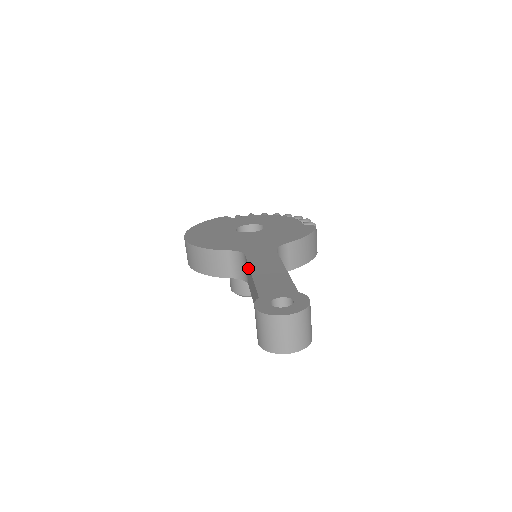
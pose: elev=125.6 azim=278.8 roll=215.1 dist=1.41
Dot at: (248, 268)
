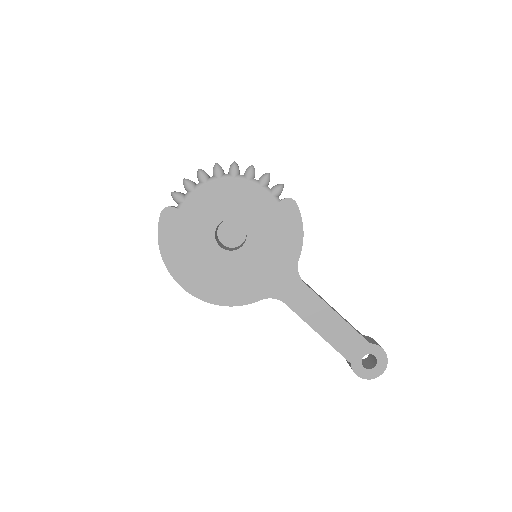
Dot at: (300, 317)
